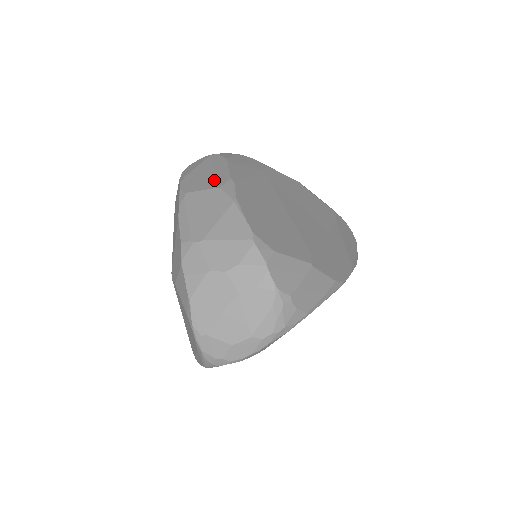
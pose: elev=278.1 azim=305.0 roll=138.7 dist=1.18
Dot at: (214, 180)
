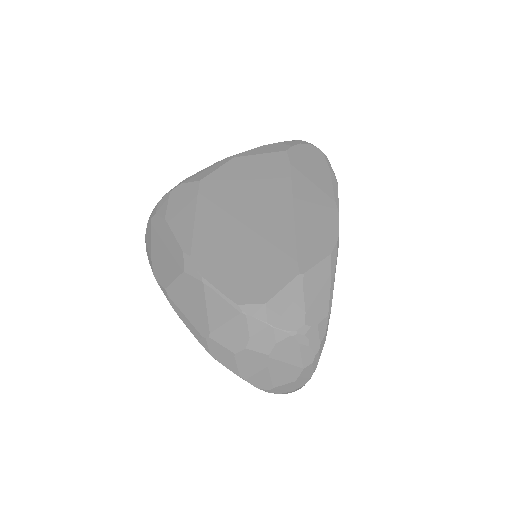
Dot at: (174, 262)
